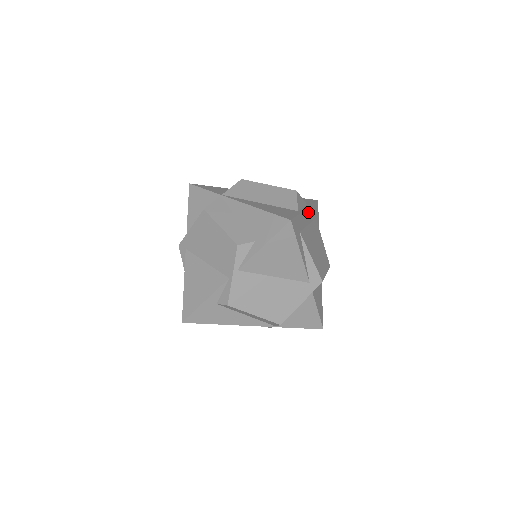
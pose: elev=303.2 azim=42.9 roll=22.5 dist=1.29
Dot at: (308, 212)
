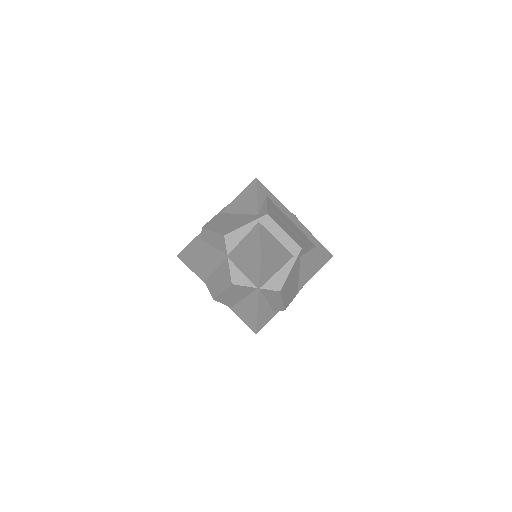
Dot at: (298, 222)
